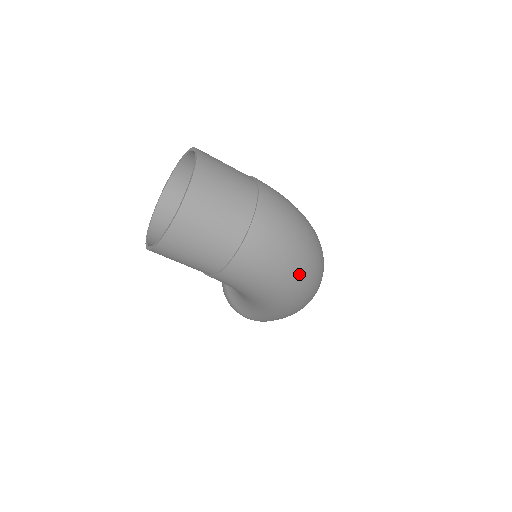
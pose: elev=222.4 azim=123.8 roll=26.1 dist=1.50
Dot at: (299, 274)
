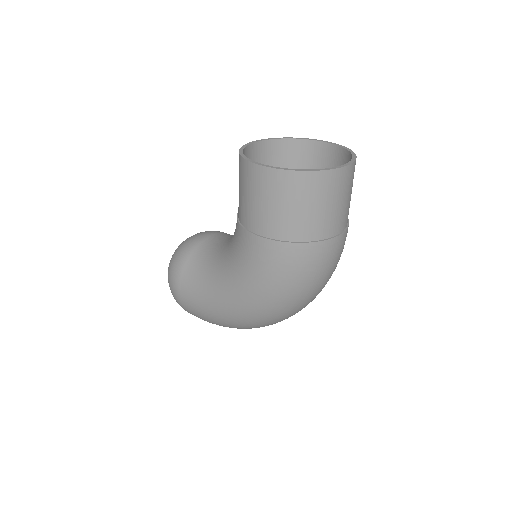
Dot at: (294, 304)
